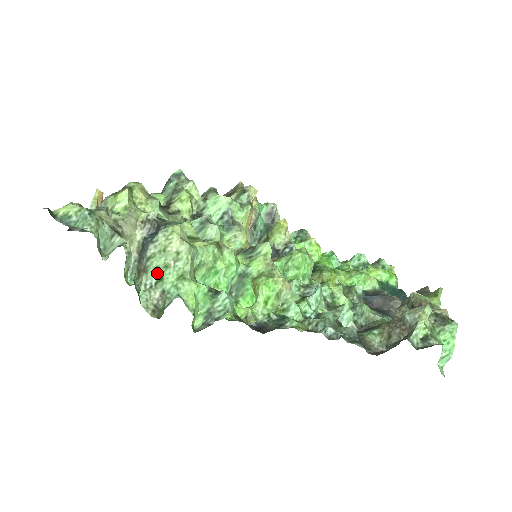
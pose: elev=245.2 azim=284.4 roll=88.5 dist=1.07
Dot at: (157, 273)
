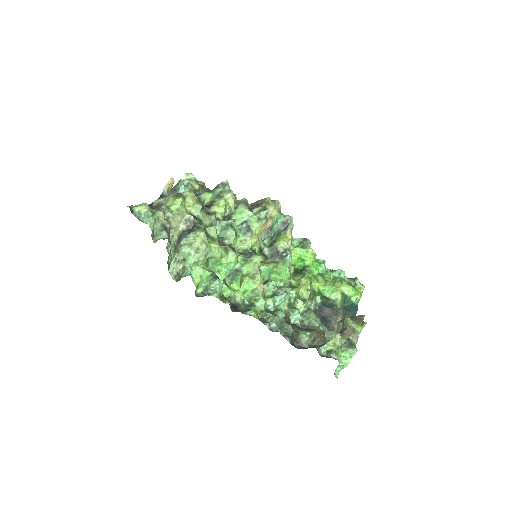
Dot at: (183, 255)
